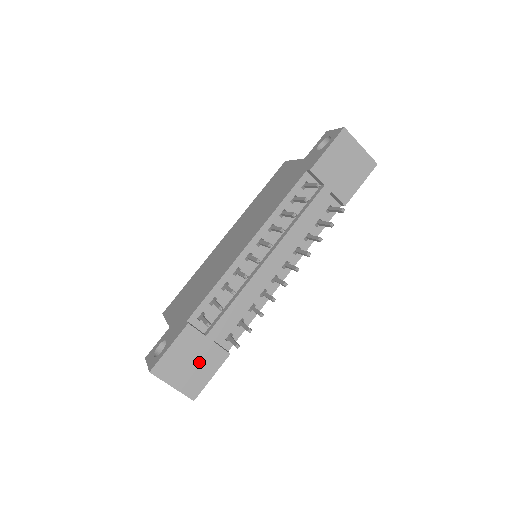
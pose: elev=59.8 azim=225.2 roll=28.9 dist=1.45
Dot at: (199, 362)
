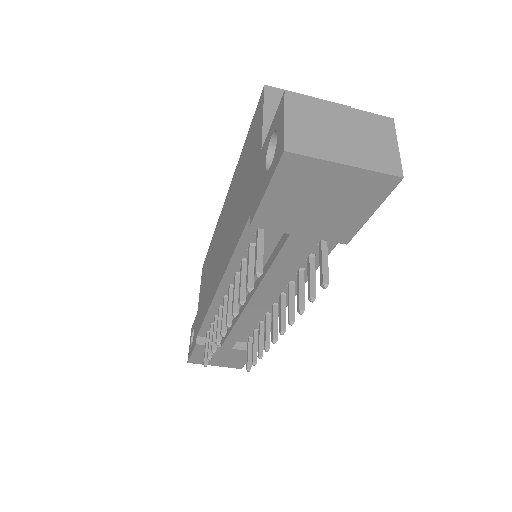
Dot at: (228, 357)
